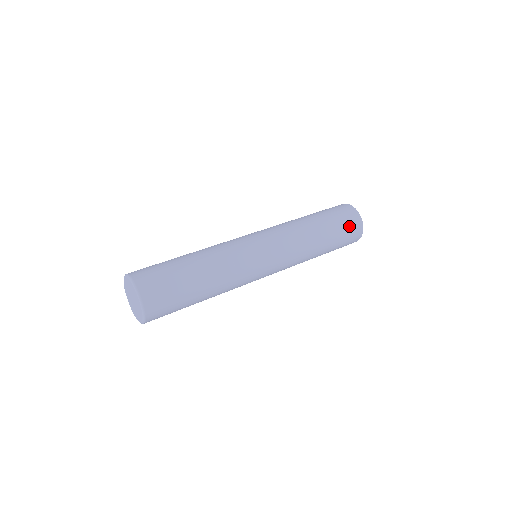
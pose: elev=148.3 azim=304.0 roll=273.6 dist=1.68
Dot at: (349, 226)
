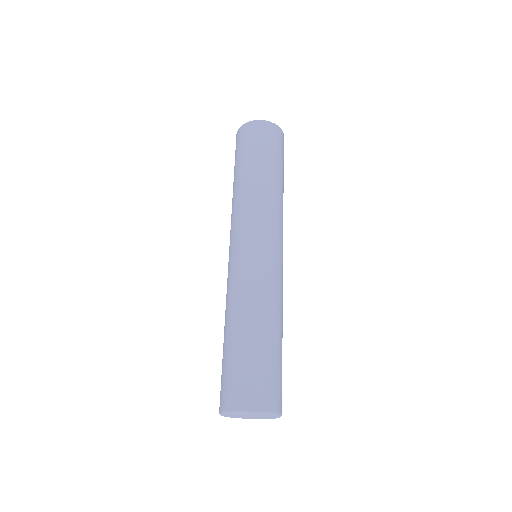
Dot at: occluded
